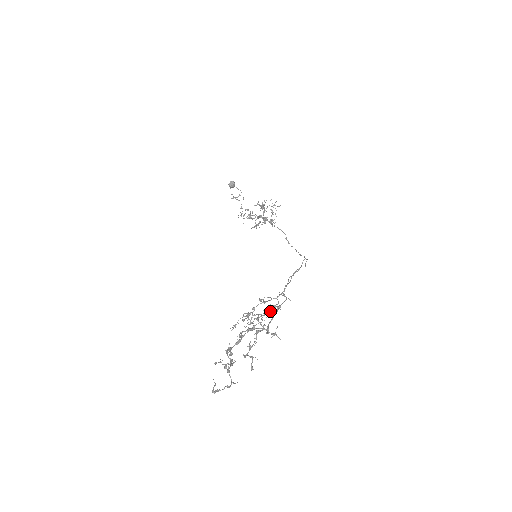
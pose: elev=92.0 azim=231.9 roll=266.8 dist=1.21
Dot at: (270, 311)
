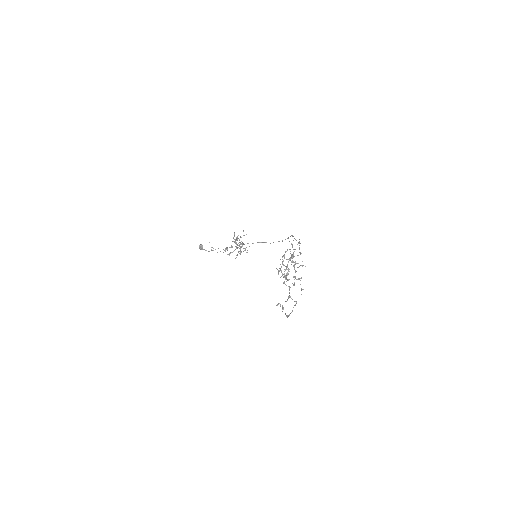
Dot at: occluded
